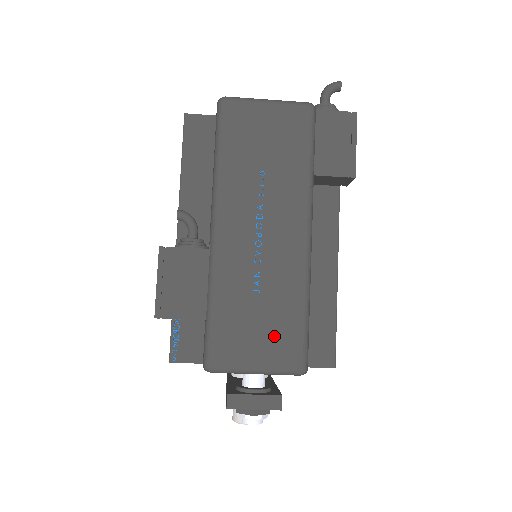
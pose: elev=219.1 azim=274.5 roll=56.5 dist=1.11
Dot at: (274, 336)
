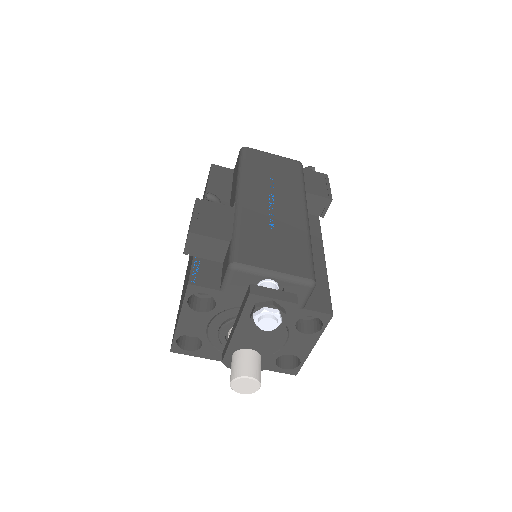
Dot at: (287, 255)
